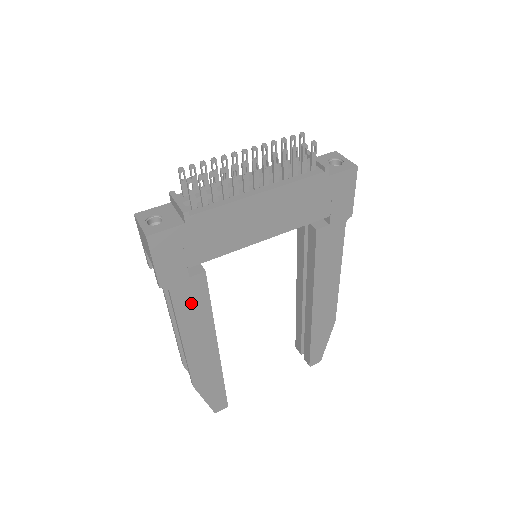
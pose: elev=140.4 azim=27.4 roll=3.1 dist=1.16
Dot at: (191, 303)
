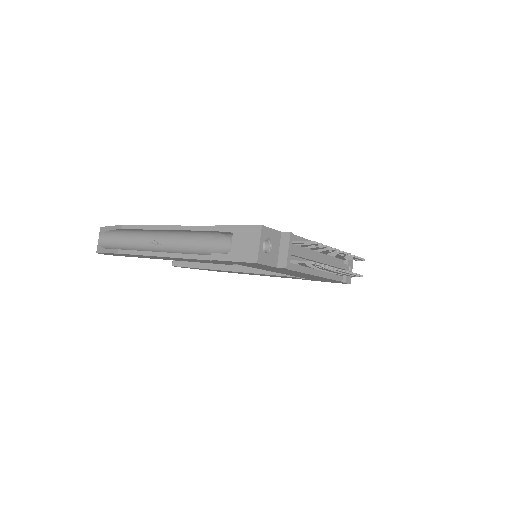
Dot at: (203, 261)
